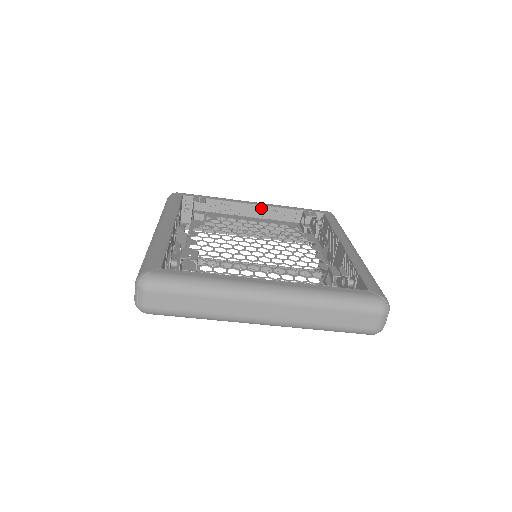
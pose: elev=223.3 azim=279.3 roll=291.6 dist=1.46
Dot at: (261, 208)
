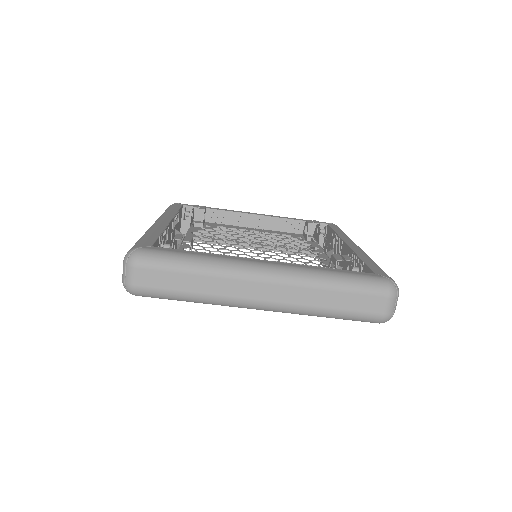
Dot at: (263, 218)
